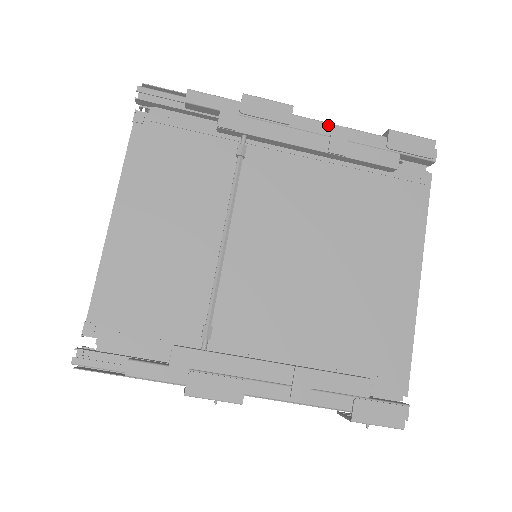
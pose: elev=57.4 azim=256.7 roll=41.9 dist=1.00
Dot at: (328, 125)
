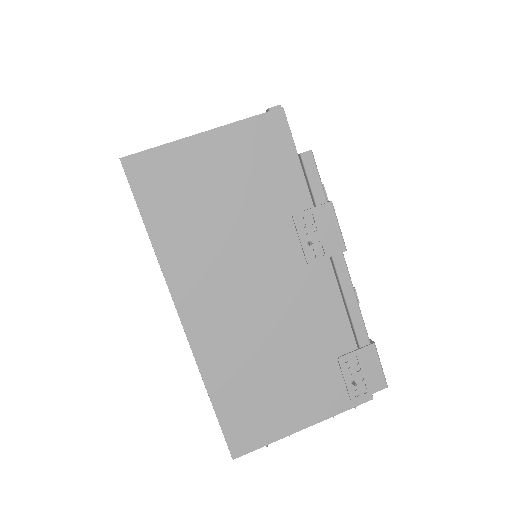
Dot at: occluded
